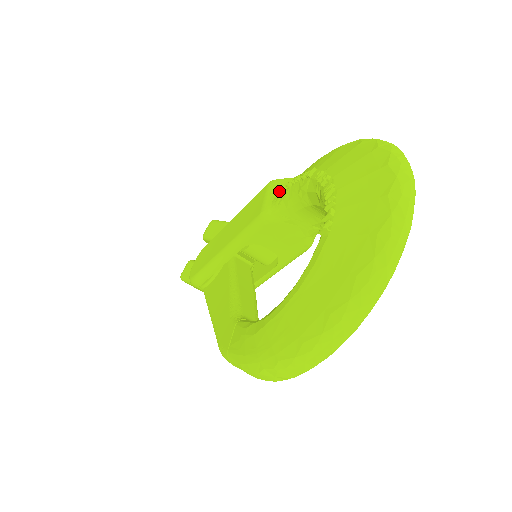
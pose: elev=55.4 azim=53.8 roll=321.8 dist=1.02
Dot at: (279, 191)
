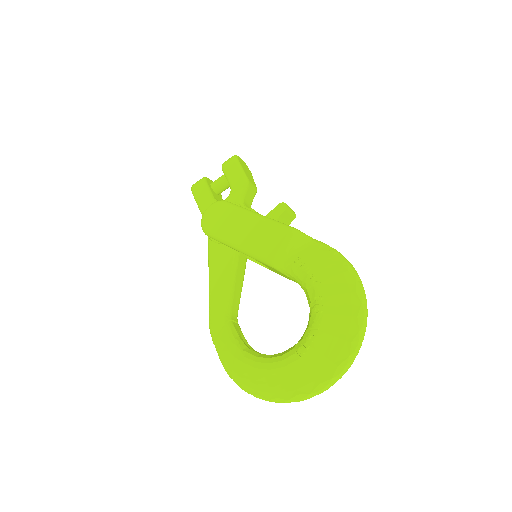
Dot at: (293, 249)
